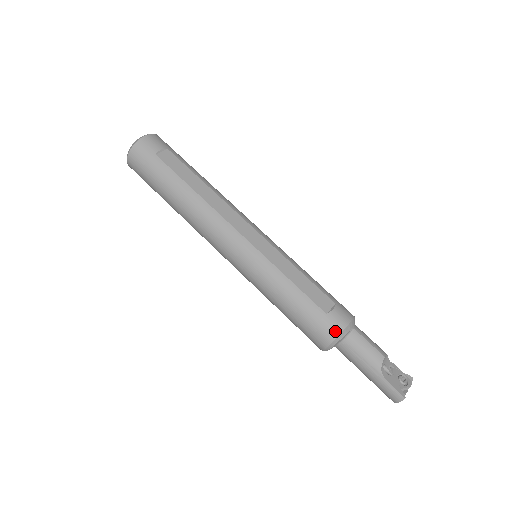
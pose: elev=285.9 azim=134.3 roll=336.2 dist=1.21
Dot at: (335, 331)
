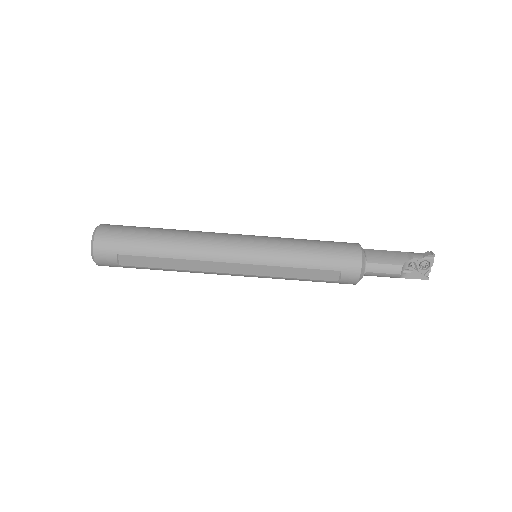
Dot at: occluded
